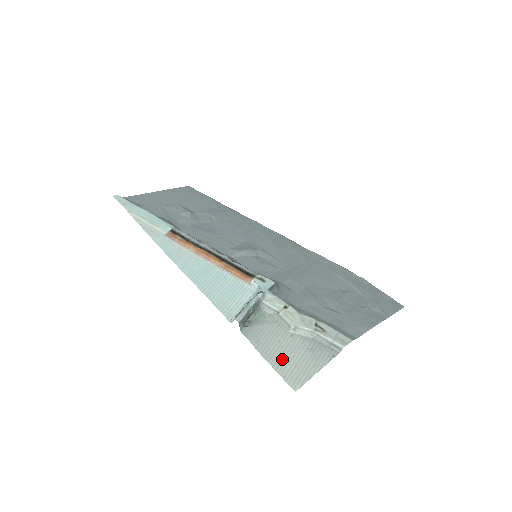
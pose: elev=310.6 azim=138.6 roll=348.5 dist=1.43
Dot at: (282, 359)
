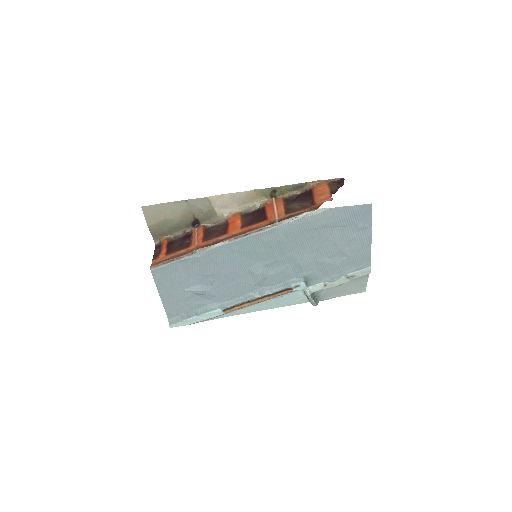
Dot at: (347, 292)
